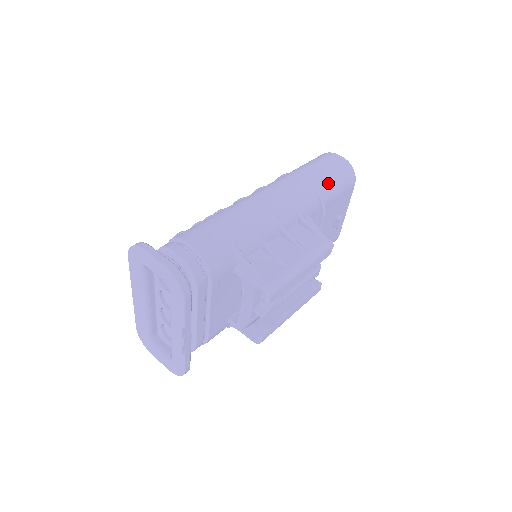
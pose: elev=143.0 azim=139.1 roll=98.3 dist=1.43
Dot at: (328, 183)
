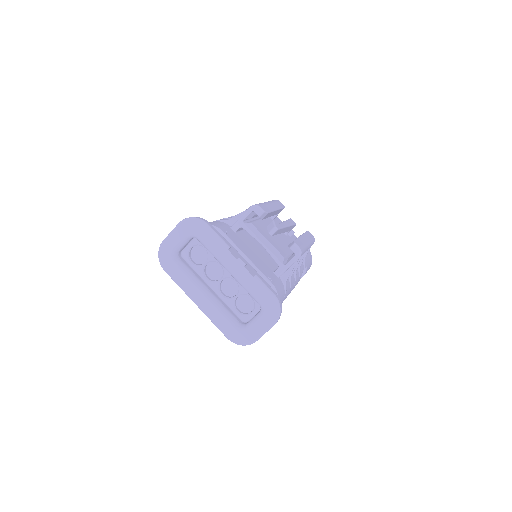
Dot at: occluded
